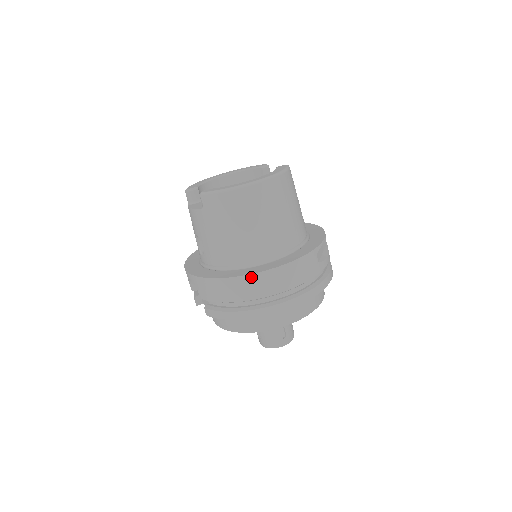
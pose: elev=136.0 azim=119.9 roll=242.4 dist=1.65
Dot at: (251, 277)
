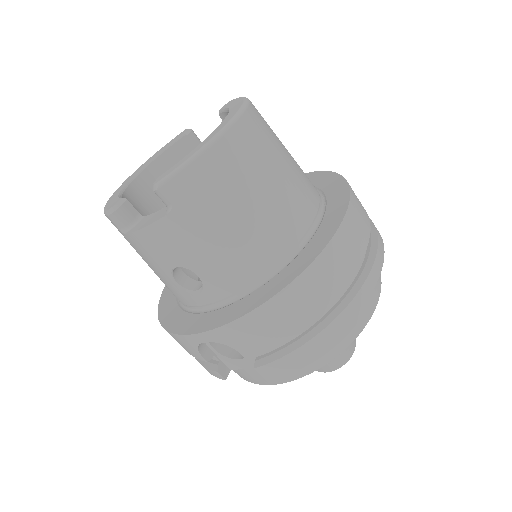
Dot at: (317, 264)
